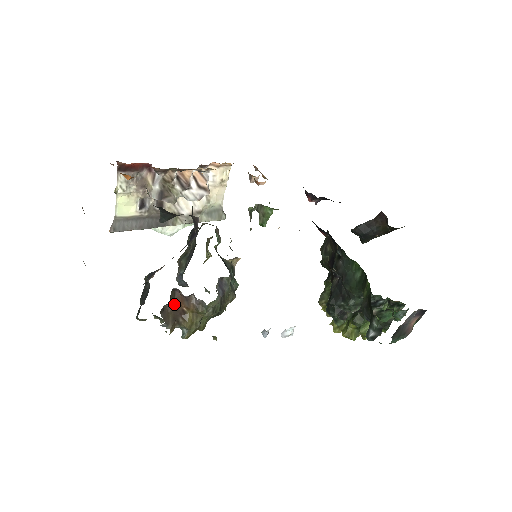
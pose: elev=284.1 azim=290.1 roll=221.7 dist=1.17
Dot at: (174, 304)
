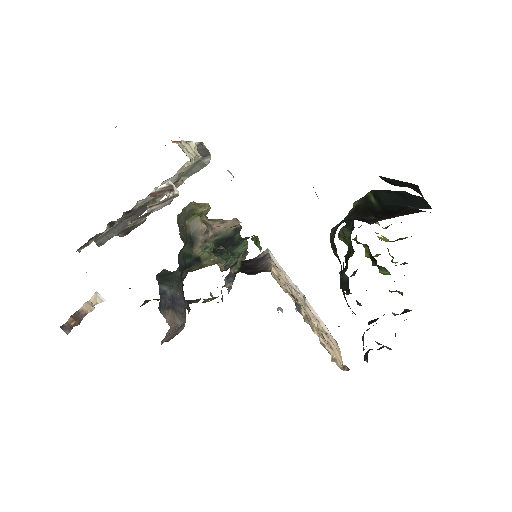
Dot at: occluded
